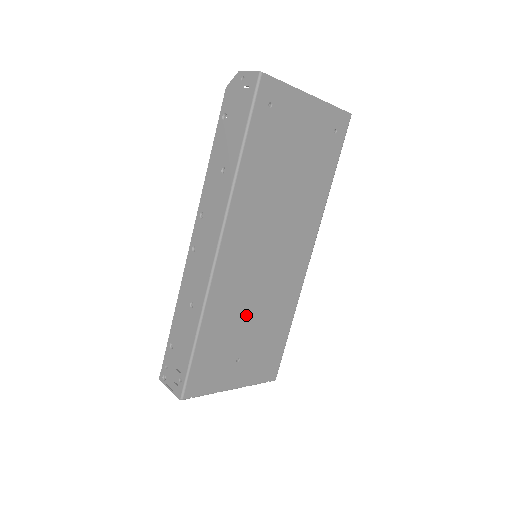
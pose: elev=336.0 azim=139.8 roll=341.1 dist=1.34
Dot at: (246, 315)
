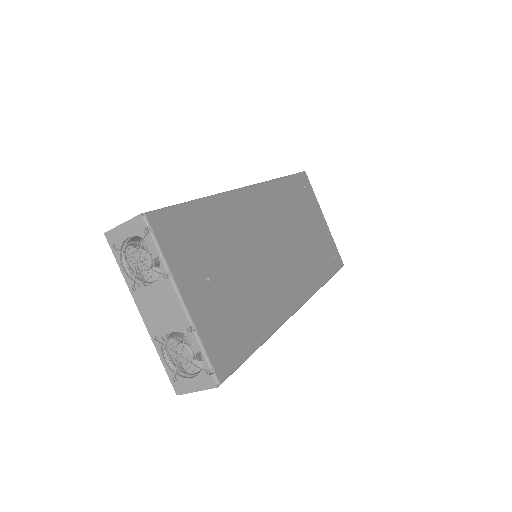
Dot at: (237, 256)
